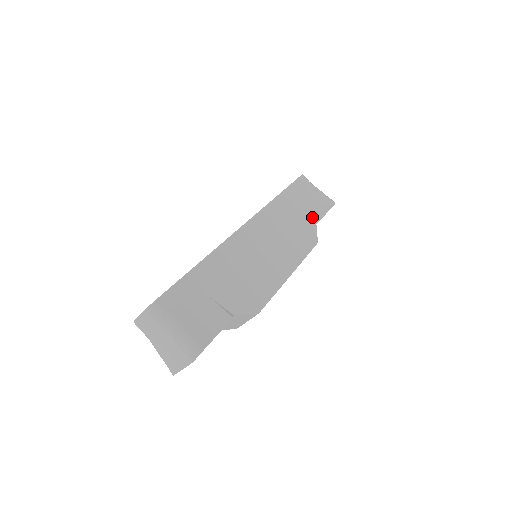
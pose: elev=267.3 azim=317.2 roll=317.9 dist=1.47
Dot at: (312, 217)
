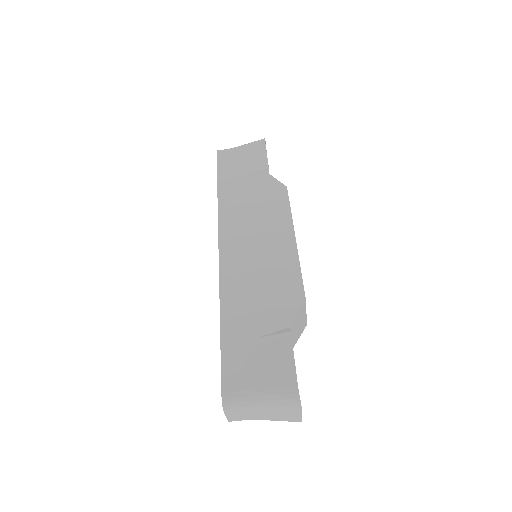
Dot at: (260, 173)
